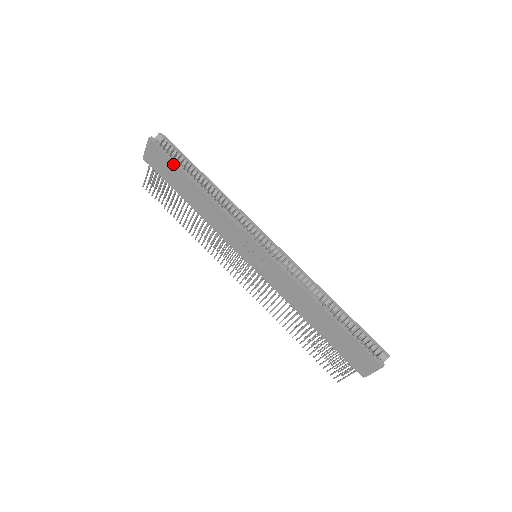
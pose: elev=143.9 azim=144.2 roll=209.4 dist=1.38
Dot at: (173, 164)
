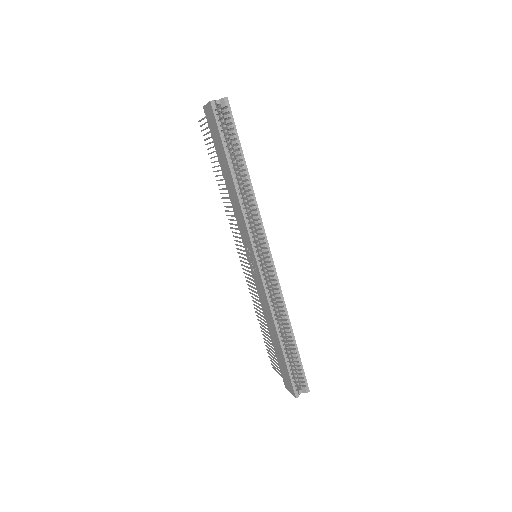
Dot at: (221, 141)
